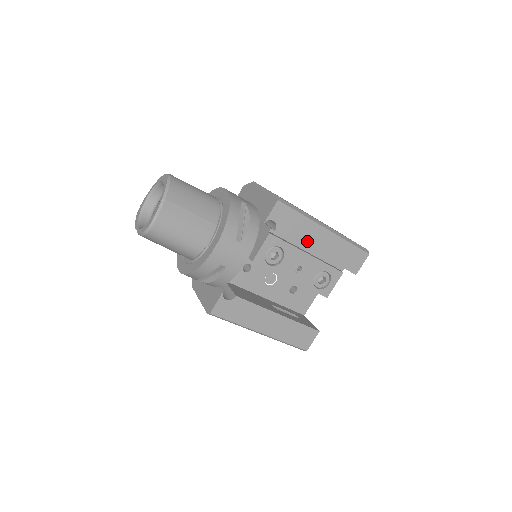
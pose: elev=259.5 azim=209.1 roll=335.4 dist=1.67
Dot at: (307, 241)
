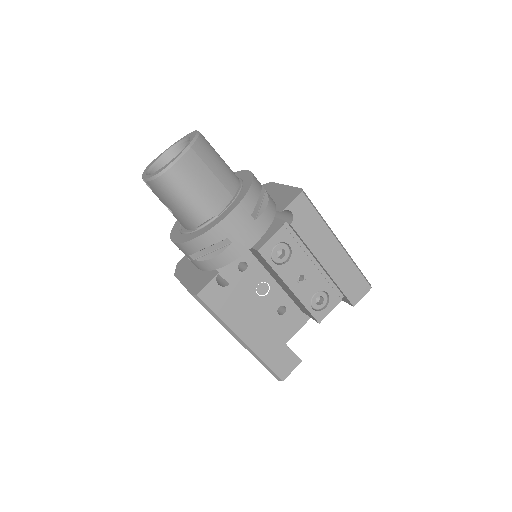
Dot at: (317, 249)
